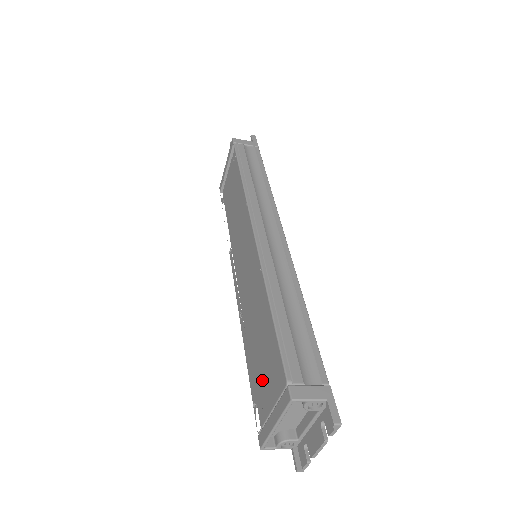
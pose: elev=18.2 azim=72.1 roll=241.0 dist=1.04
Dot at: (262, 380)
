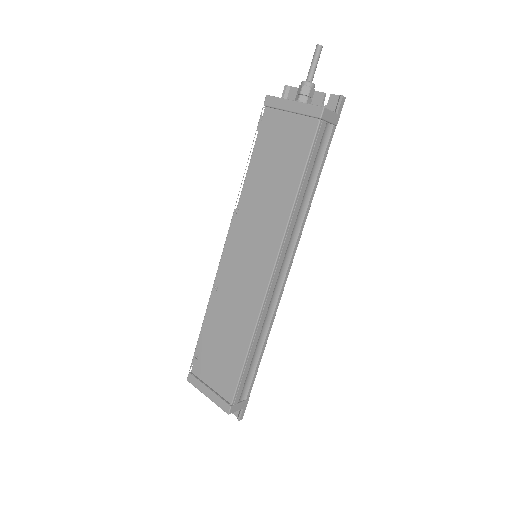
Dot at: (212, 364)
